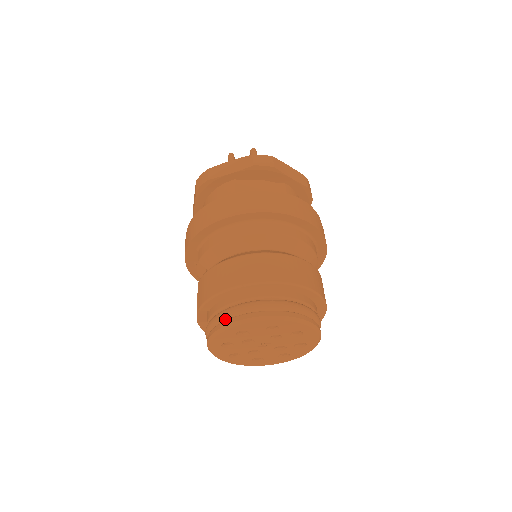
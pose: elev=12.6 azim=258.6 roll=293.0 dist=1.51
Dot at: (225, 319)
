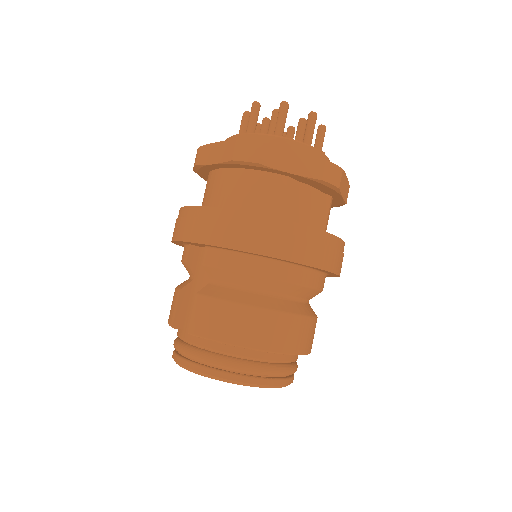
Dot at: (220, 367)
